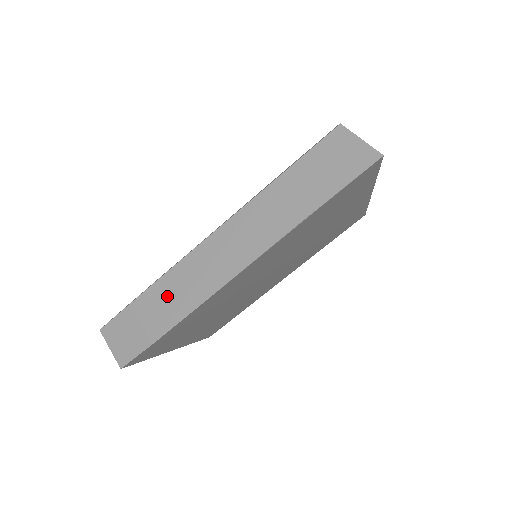
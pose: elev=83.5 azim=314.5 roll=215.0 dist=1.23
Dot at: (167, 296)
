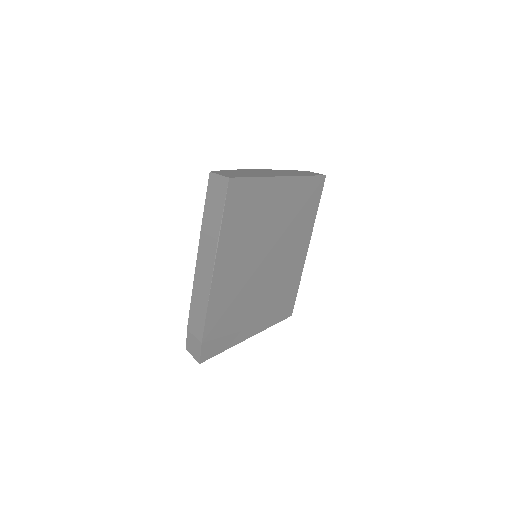
Dot at: (196, 315)
